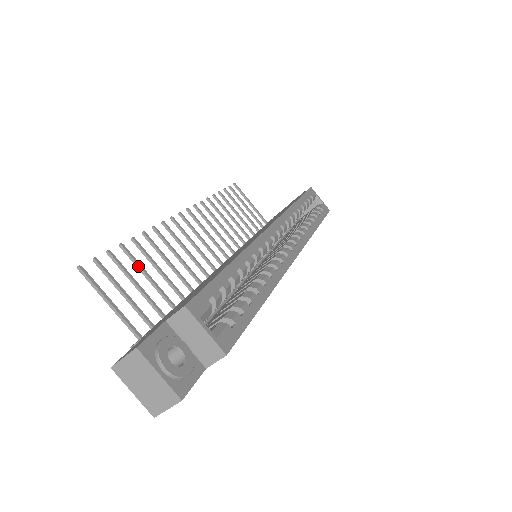
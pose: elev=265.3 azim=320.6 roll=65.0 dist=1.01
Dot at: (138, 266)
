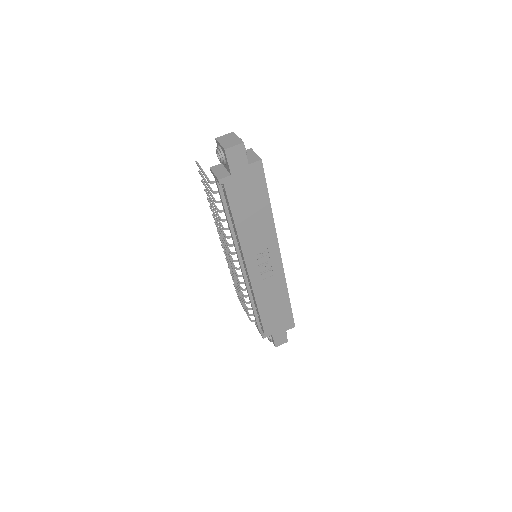
Dot at: (209, 195)
